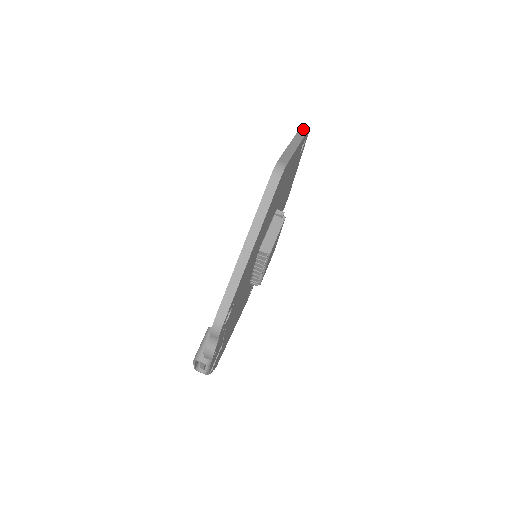
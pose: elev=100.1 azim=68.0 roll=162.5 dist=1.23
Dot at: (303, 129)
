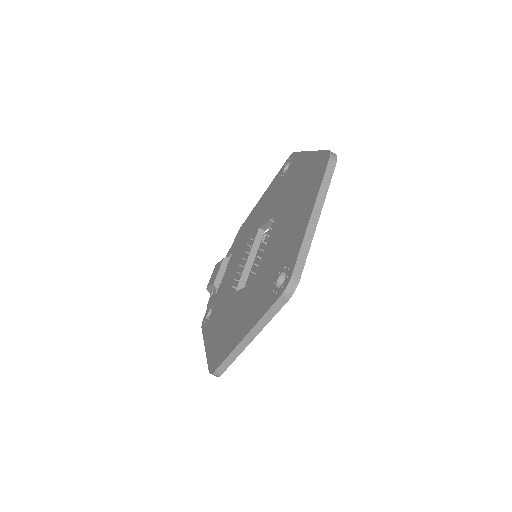
Dot at: (274, 309)
